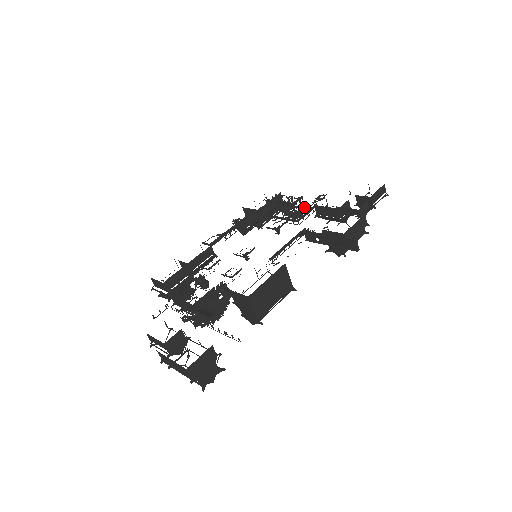
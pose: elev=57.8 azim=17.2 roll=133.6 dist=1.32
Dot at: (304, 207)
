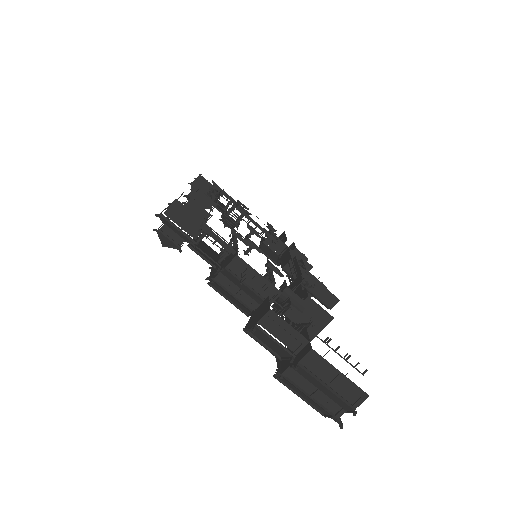
Dot at: occluded
